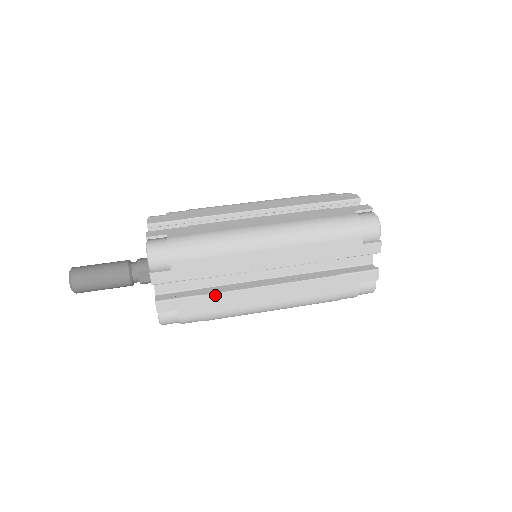
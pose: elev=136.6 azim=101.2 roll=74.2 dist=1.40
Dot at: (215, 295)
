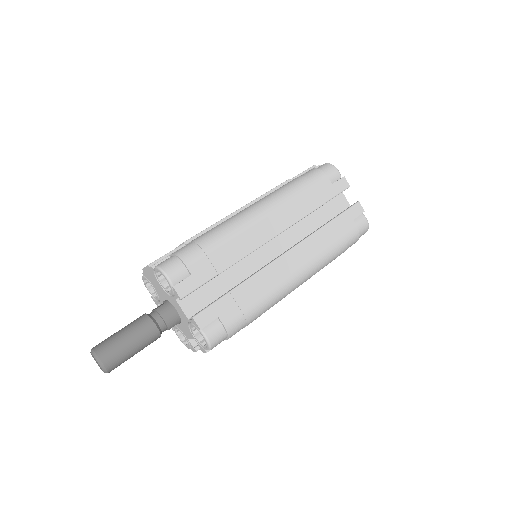
Dot at: occluded
